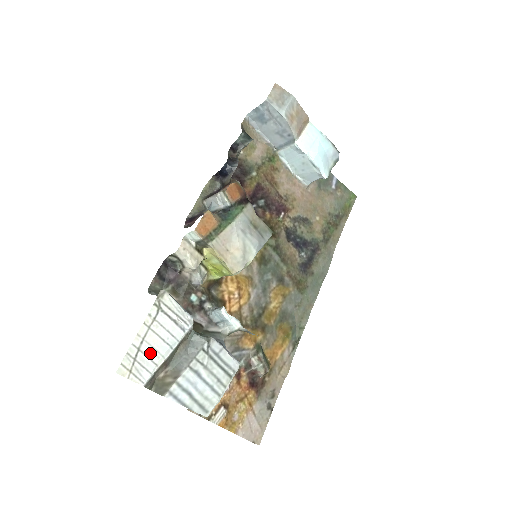
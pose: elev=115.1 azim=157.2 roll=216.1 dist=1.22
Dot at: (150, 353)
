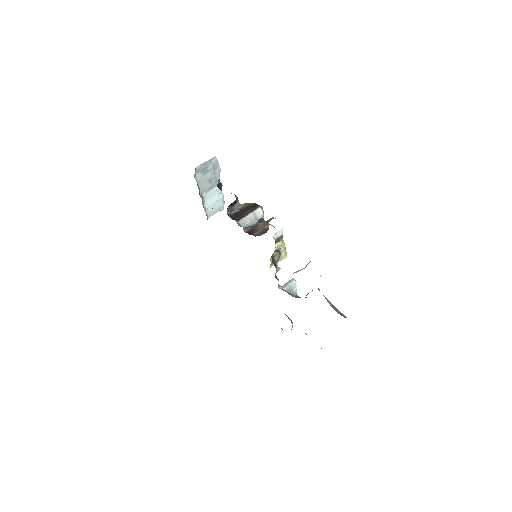
Dot at: occluded
